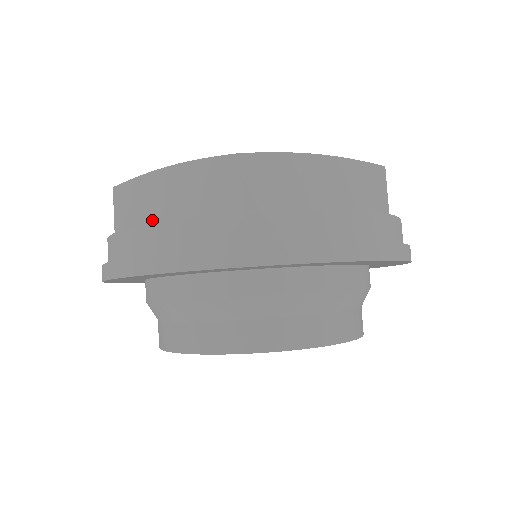
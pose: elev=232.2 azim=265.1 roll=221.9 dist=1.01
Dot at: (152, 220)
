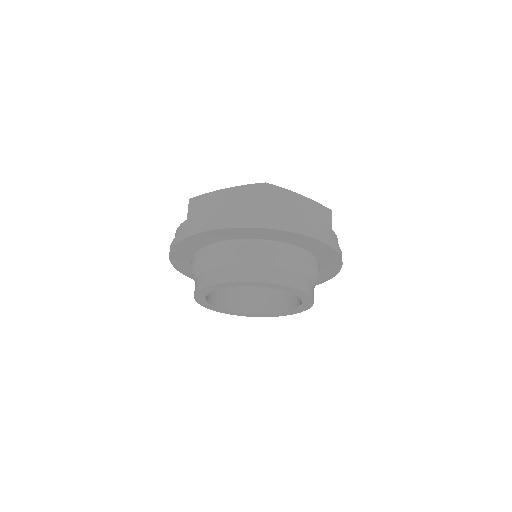
Dot at: occluded
